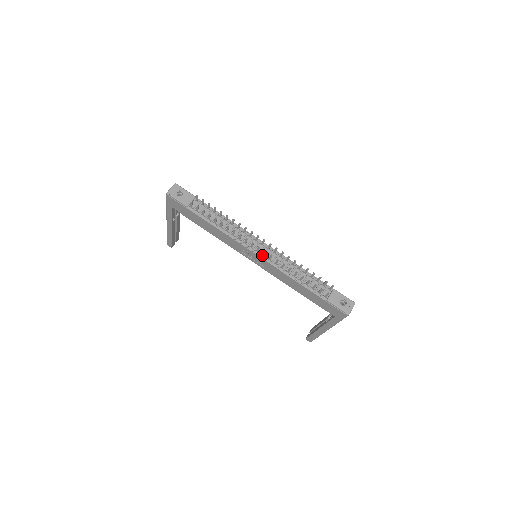
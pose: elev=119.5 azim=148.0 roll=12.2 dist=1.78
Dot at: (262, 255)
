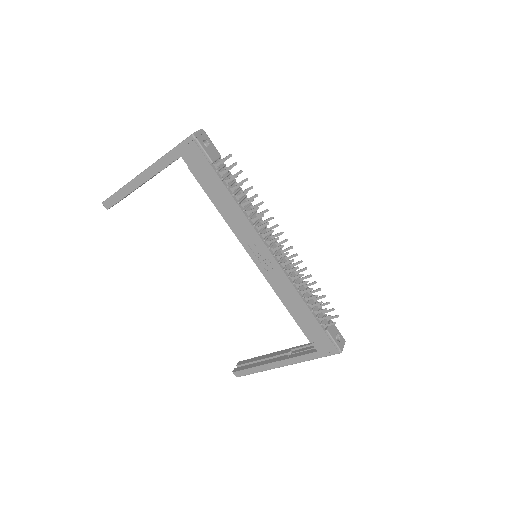
Dot at: (276, 257)
